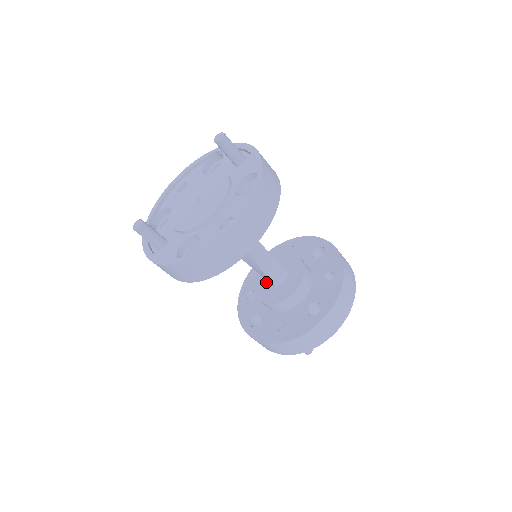
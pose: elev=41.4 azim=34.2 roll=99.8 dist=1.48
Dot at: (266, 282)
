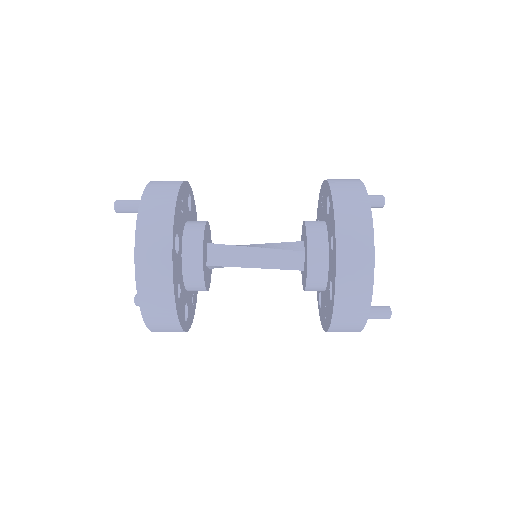
Dot at: occluded
